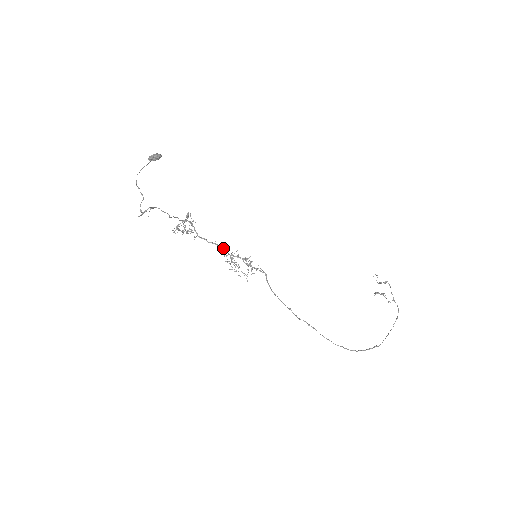
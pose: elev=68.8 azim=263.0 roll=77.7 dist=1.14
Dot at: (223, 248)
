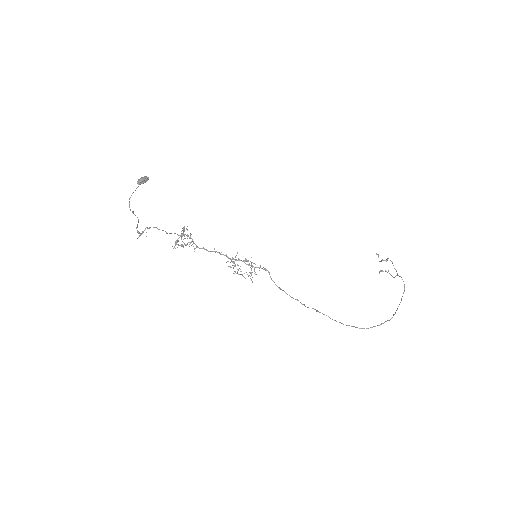
Dot at: (223, 254)
